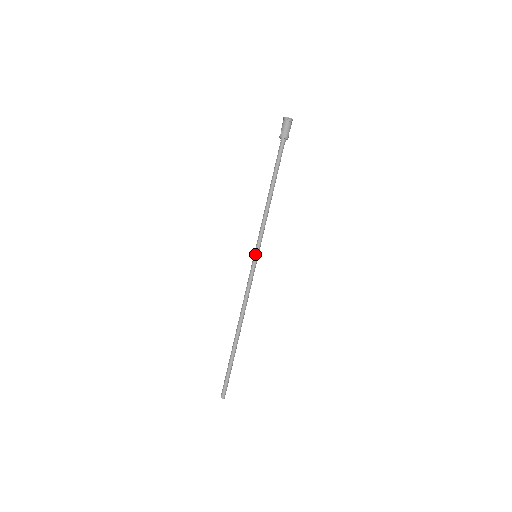
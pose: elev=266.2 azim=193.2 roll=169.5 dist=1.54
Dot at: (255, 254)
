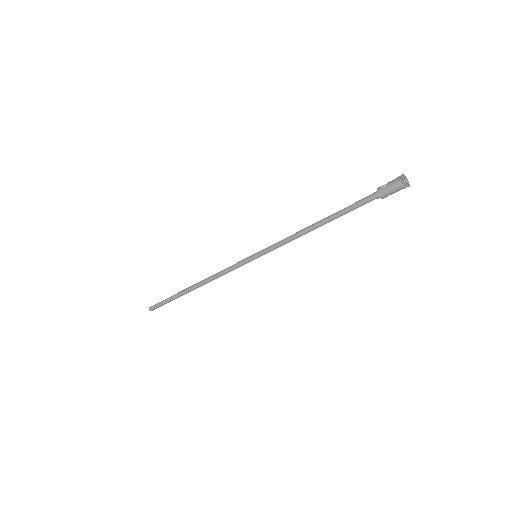
Dot at: (256, 255)
